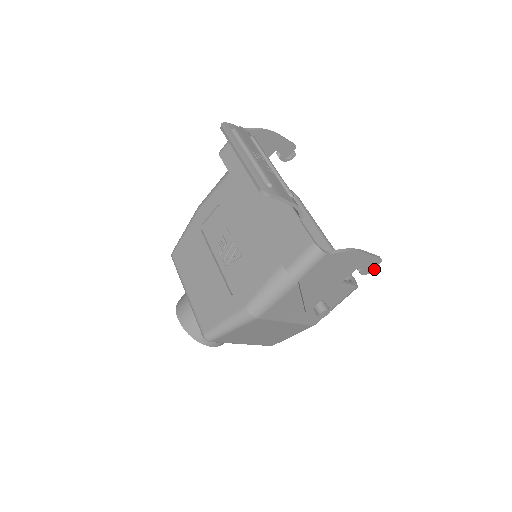
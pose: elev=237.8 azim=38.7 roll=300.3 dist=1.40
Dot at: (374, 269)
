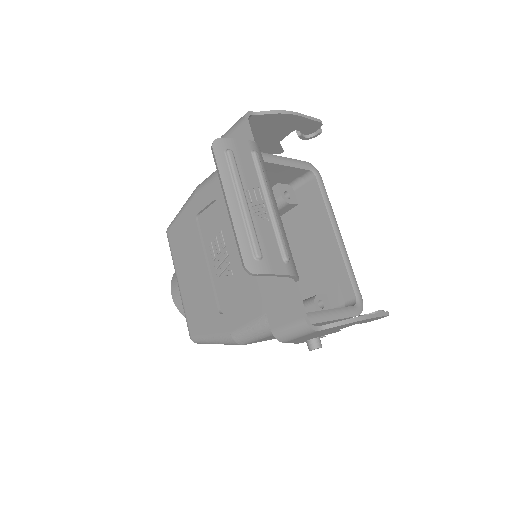
Dot at: (379, 318)
